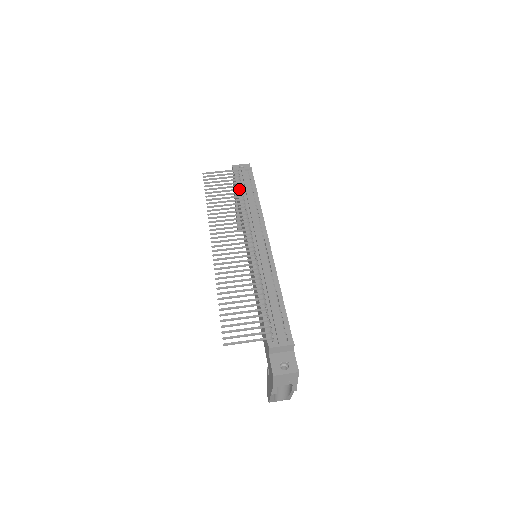
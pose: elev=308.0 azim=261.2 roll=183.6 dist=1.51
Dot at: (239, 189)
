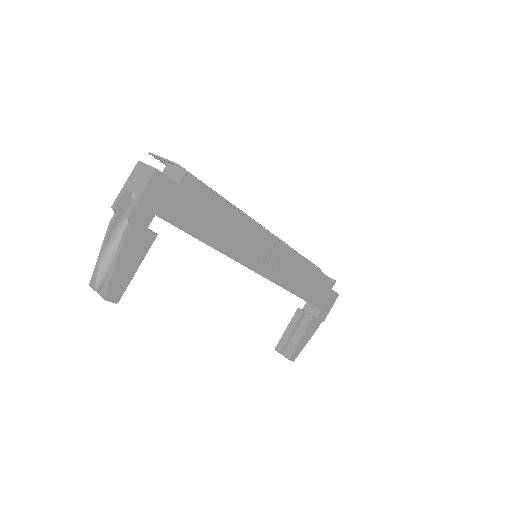
Dot at: (306, 258)
